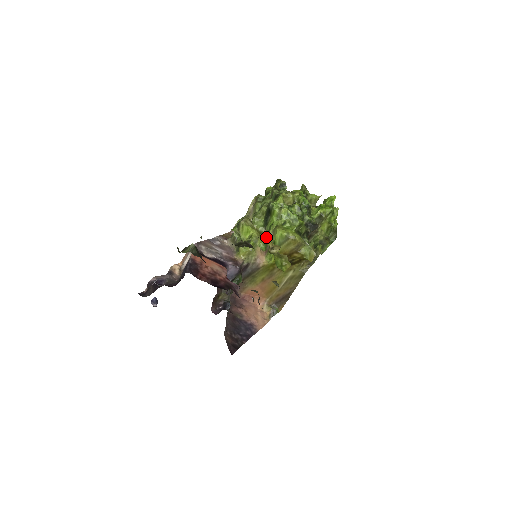
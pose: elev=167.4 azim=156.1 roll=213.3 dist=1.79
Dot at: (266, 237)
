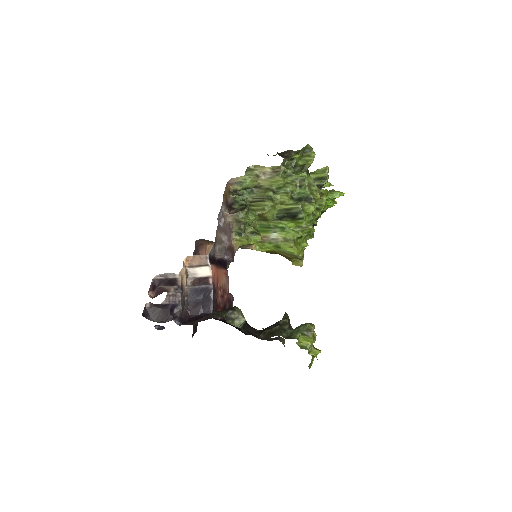
Dot at: (320, 352)
